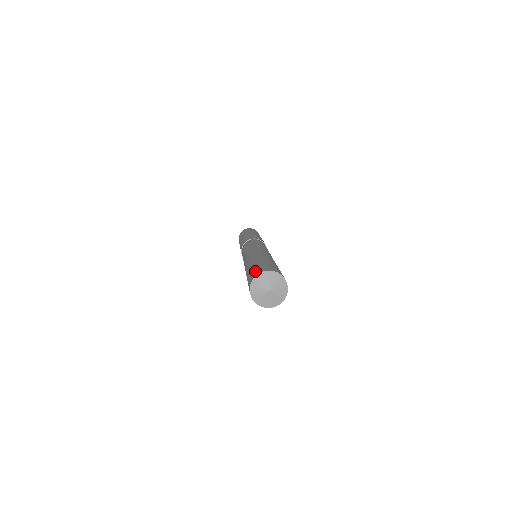
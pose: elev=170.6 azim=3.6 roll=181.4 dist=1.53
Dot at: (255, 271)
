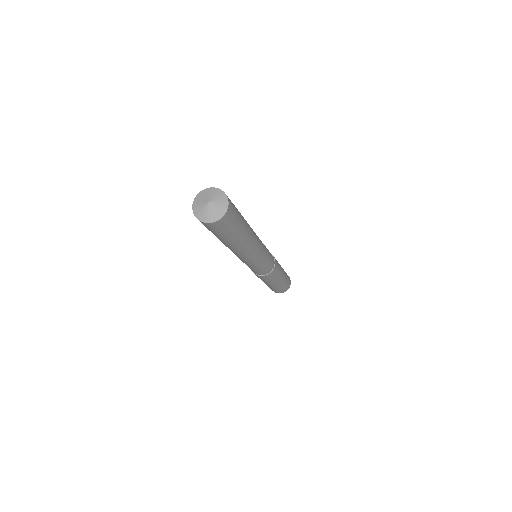
Dot at: occluded
